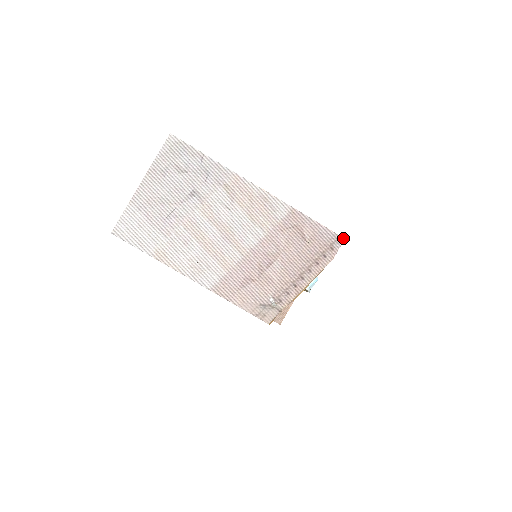
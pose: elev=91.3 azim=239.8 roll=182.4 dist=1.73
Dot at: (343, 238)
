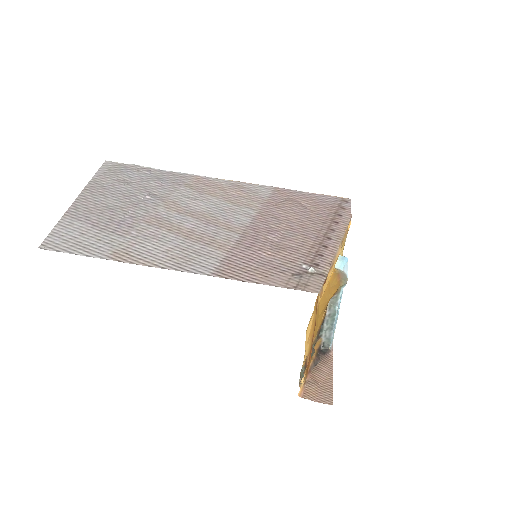
Dot at: (348, 199)
